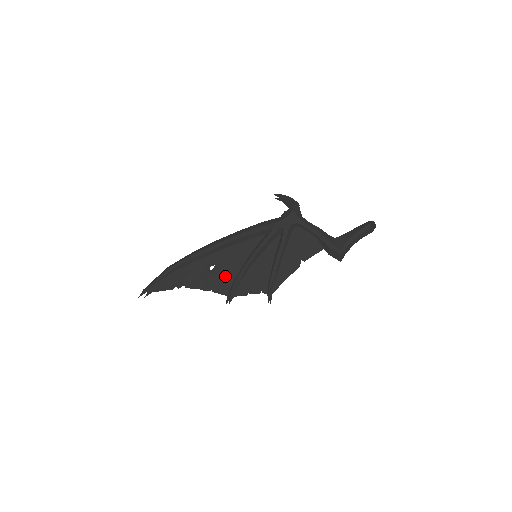
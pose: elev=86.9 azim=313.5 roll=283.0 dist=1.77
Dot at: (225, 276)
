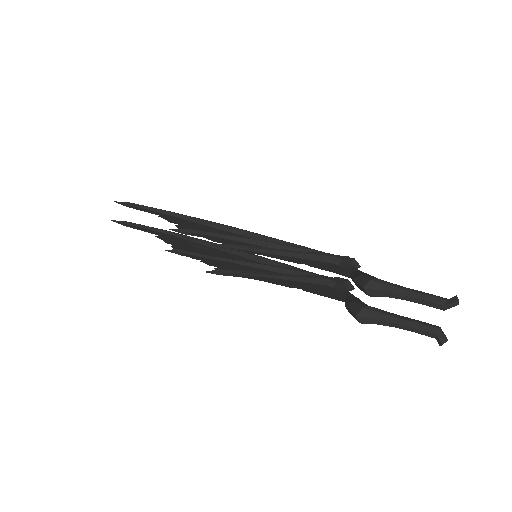
Dot at: (205, 231)
